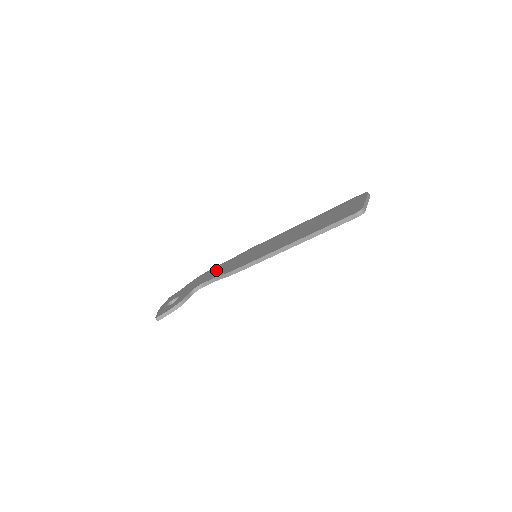
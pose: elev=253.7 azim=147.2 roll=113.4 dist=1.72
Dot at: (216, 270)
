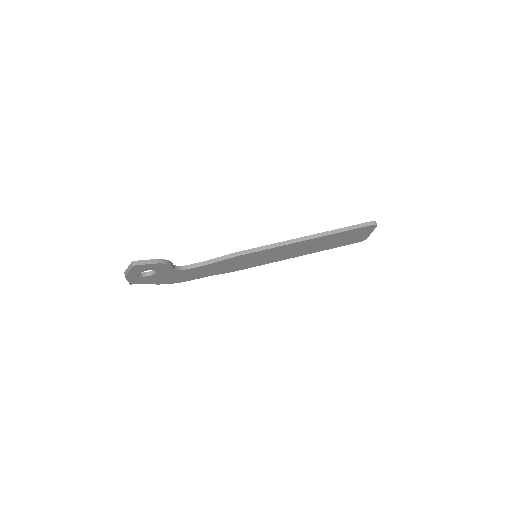
Dot at: occluded
